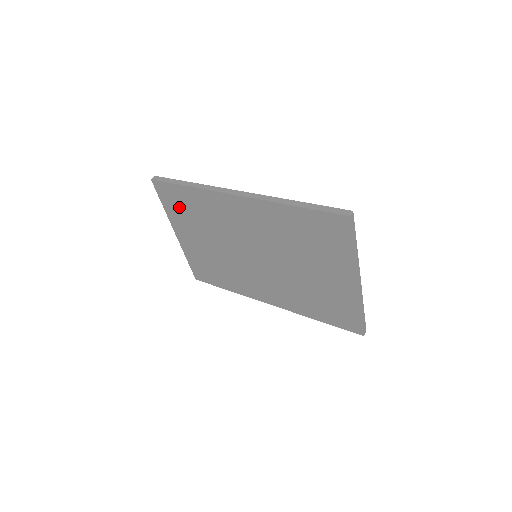
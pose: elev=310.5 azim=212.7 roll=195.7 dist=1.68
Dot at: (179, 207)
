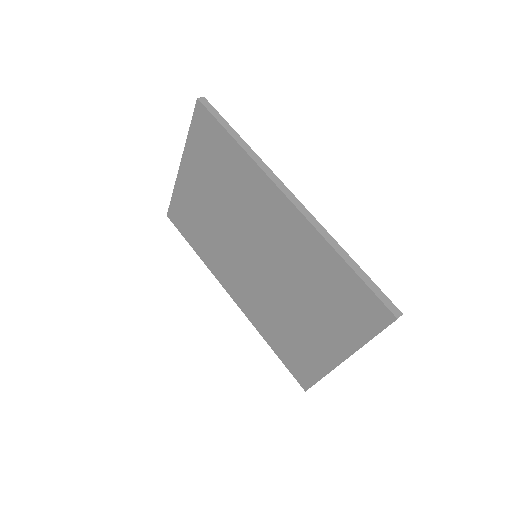
Dot at: (208, 149)
